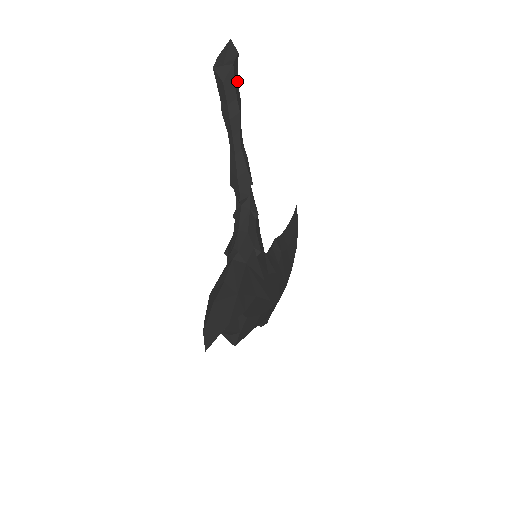
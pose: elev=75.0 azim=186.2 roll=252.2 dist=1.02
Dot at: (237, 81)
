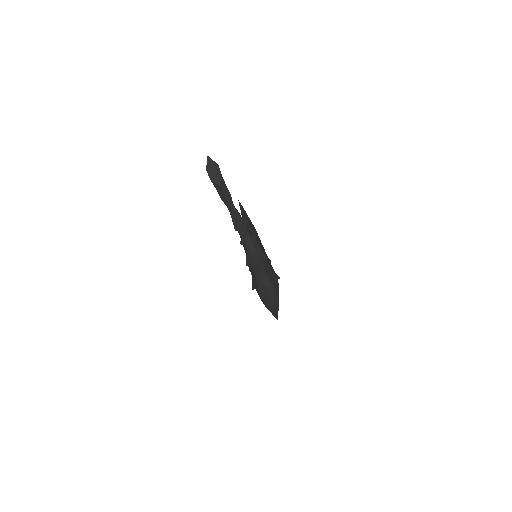
Dot at: occluded
